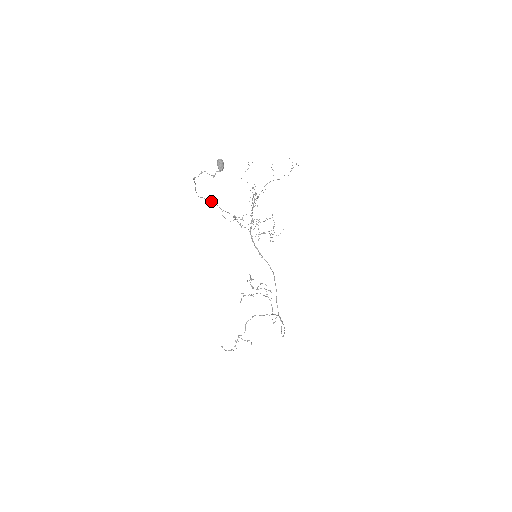
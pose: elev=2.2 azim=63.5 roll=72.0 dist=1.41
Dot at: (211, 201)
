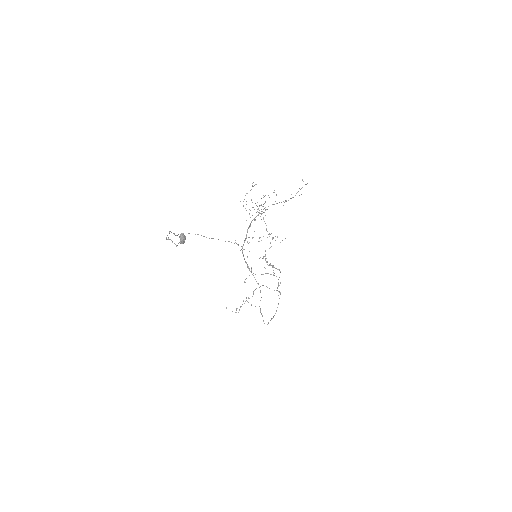
Dot at: (197, 234)
